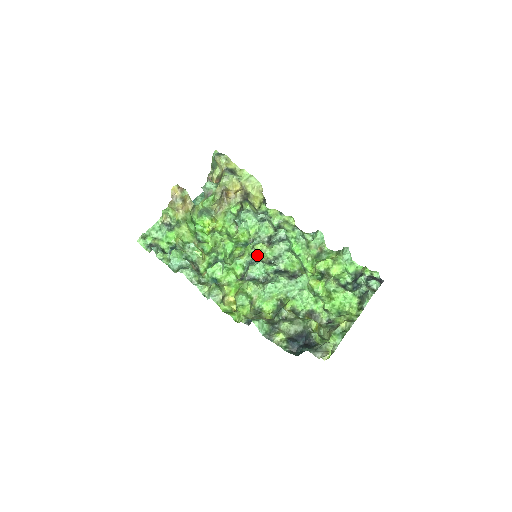
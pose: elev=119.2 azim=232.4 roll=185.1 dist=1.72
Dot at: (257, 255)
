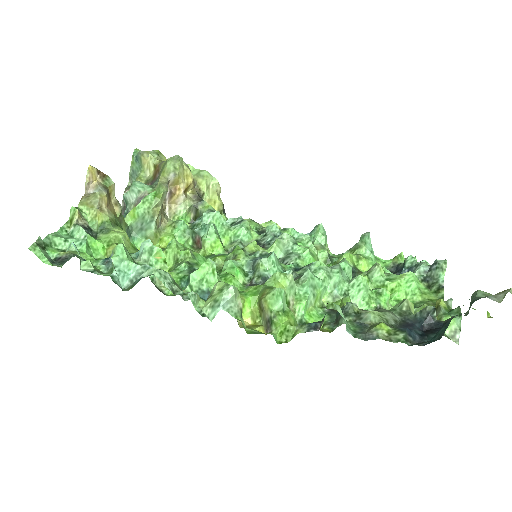
Dot at: (260, 250)
